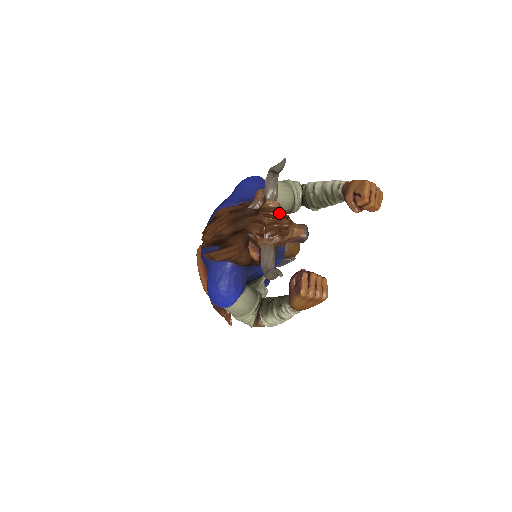
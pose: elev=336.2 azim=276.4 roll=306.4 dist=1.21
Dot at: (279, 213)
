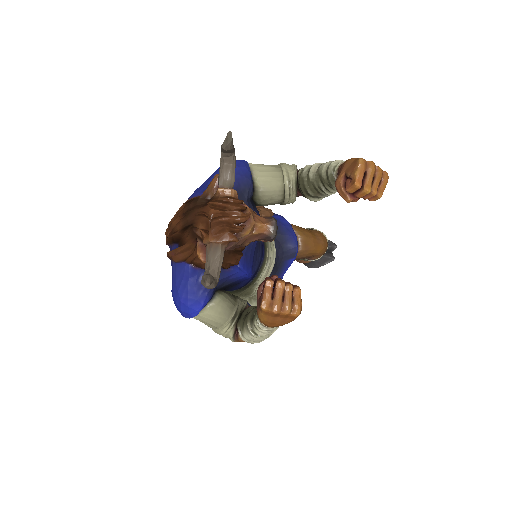
Dot at: (229, 203)
